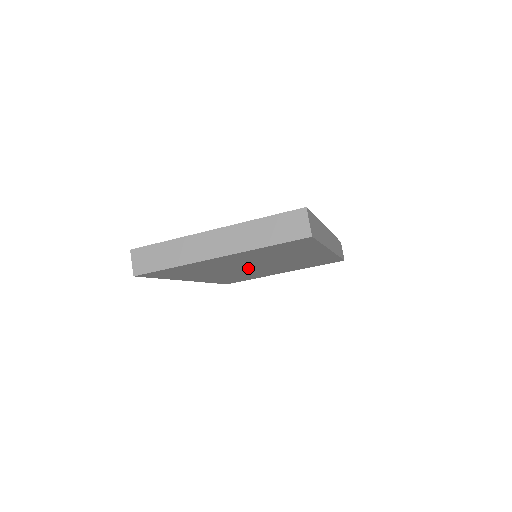
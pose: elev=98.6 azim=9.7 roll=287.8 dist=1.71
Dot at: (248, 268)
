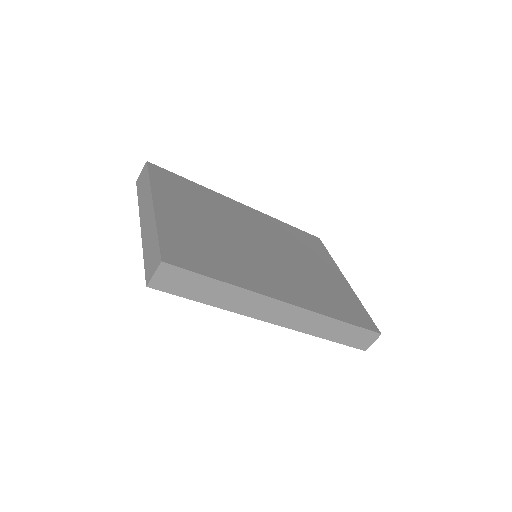
Dot at: occluded
